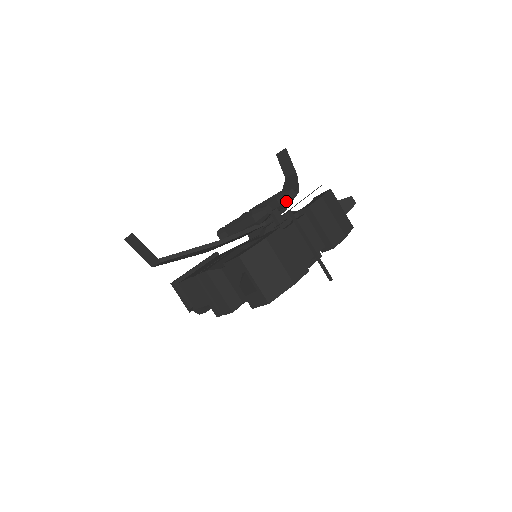
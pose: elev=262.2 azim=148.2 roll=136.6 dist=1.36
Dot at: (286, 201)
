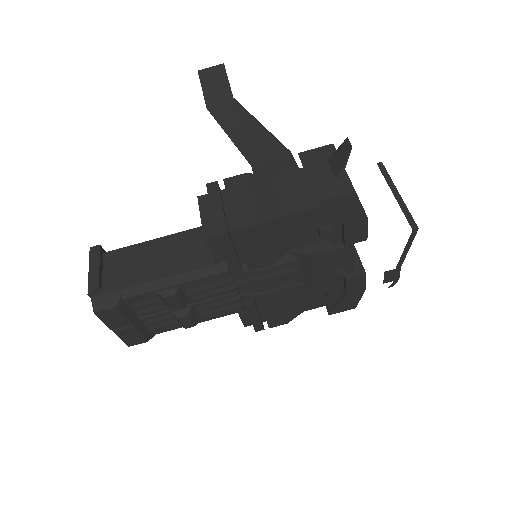
Dot at: occluded
